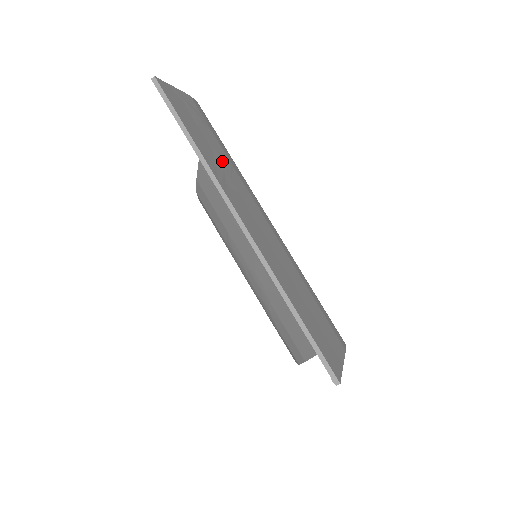
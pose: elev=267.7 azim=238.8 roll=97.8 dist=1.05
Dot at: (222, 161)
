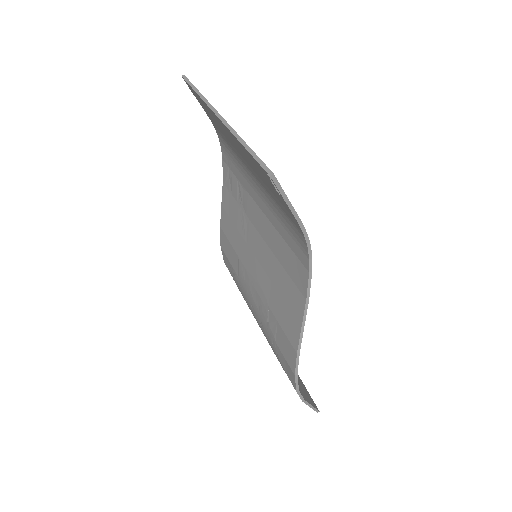
Dot at: occluded
